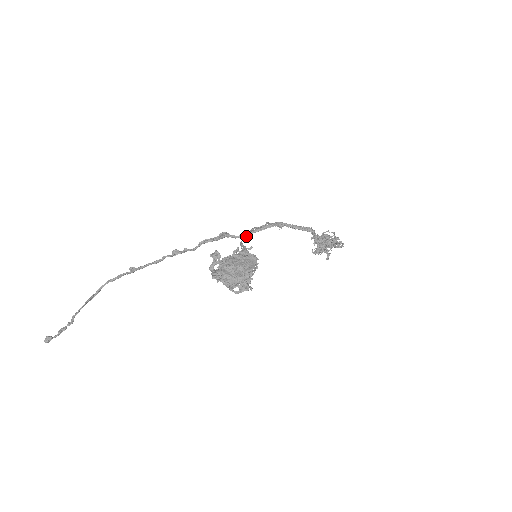
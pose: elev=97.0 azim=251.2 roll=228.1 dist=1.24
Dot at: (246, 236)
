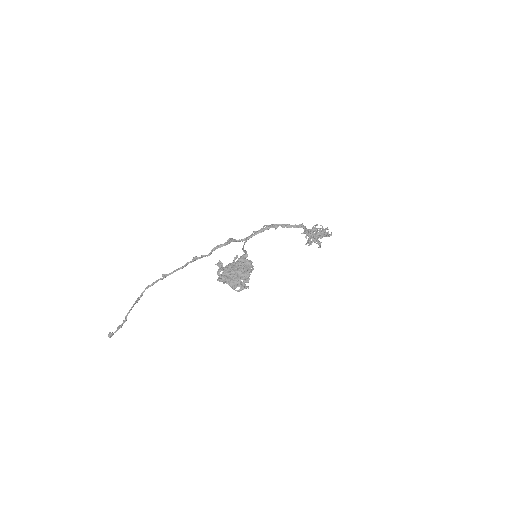
Dot at: occluded
